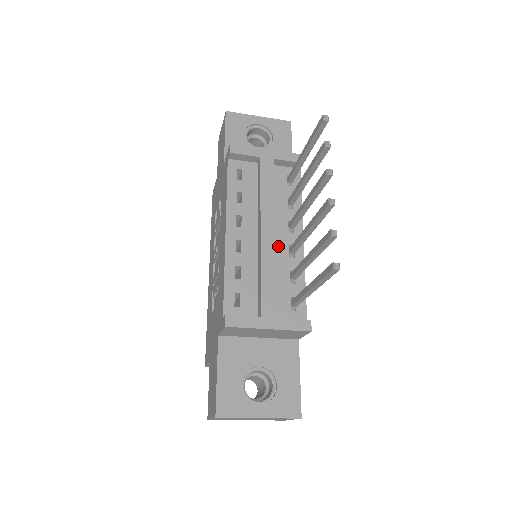
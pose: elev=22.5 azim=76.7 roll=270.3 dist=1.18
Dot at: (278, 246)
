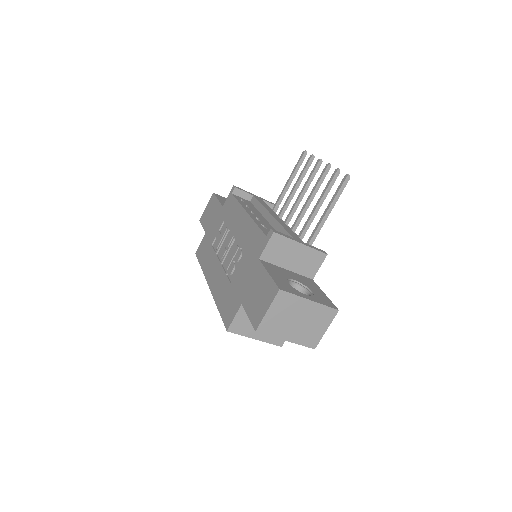
Dot at: occluded
